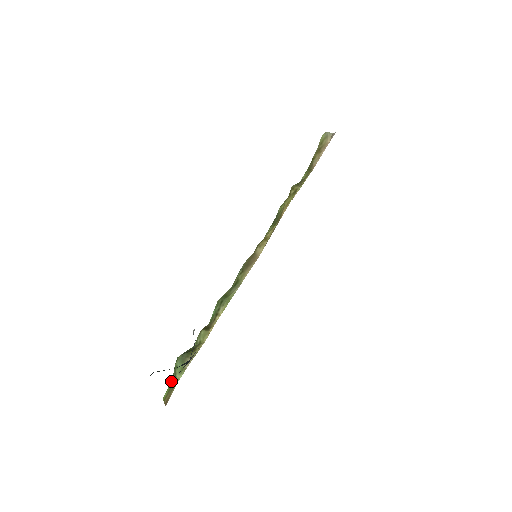
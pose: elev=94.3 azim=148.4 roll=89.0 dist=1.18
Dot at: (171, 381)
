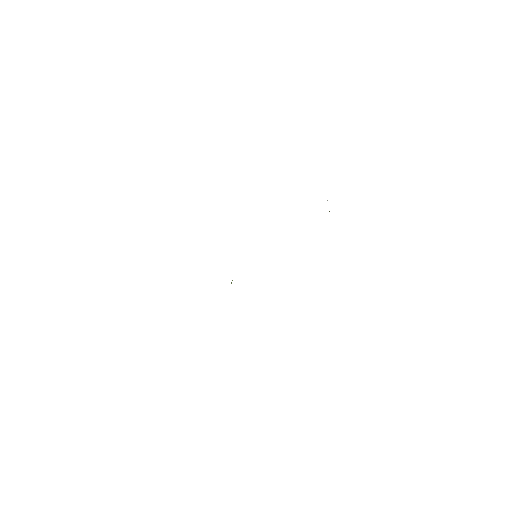
Dot at: occluded
